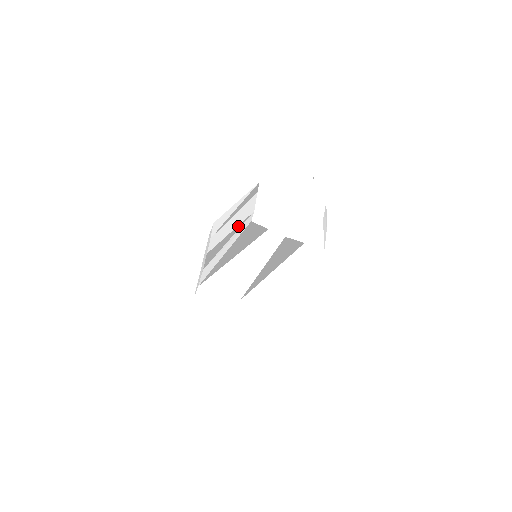
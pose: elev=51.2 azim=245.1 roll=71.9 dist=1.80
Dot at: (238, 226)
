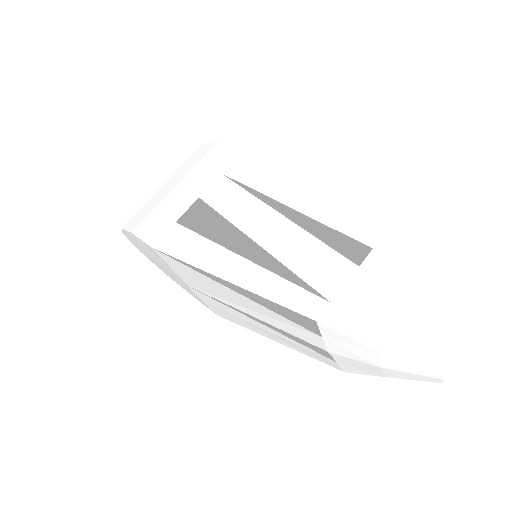
Dot at: (285, 269)
